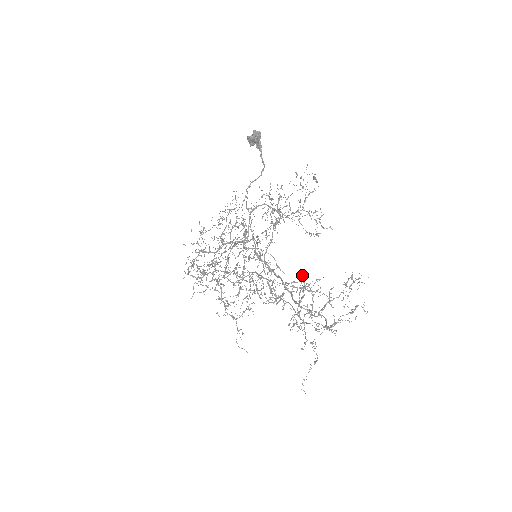
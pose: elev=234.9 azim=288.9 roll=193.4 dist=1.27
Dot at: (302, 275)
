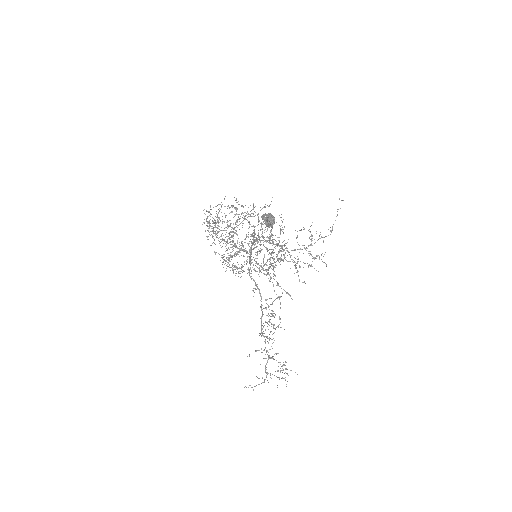
Dot at: occluded
